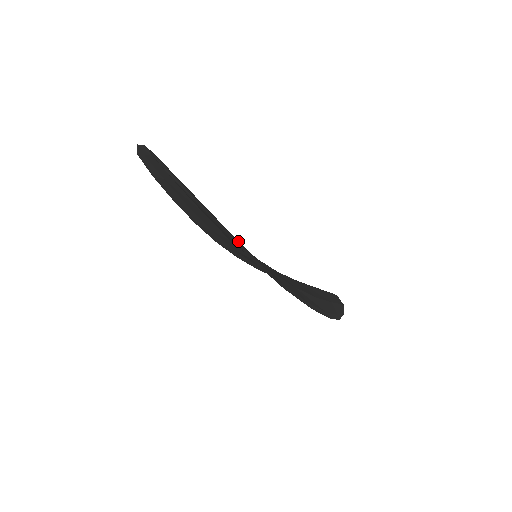
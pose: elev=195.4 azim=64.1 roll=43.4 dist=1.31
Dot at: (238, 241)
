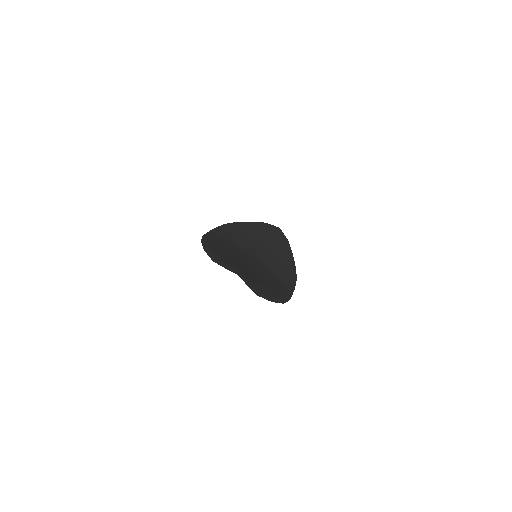
Dot at: (274, 288)
